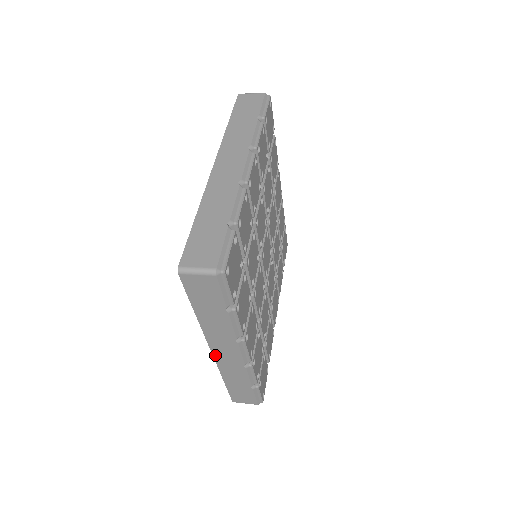
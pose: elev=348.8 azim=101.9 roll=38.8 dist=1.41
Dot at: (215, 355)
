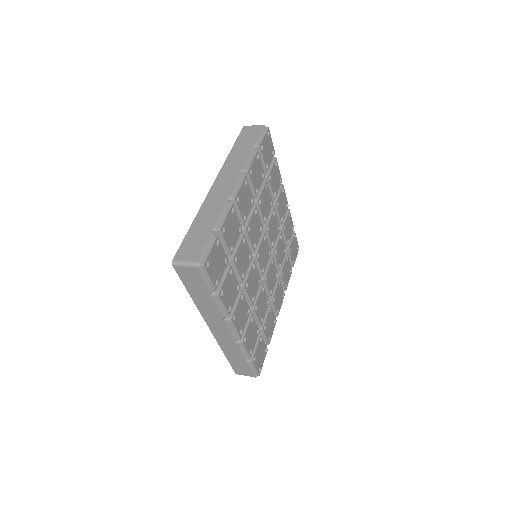
Dot at: (212, 331)
